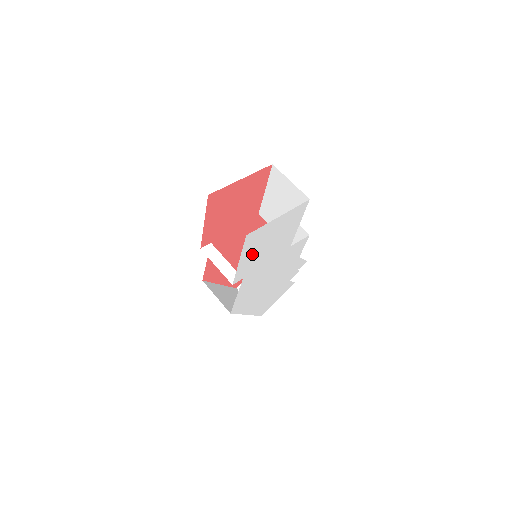
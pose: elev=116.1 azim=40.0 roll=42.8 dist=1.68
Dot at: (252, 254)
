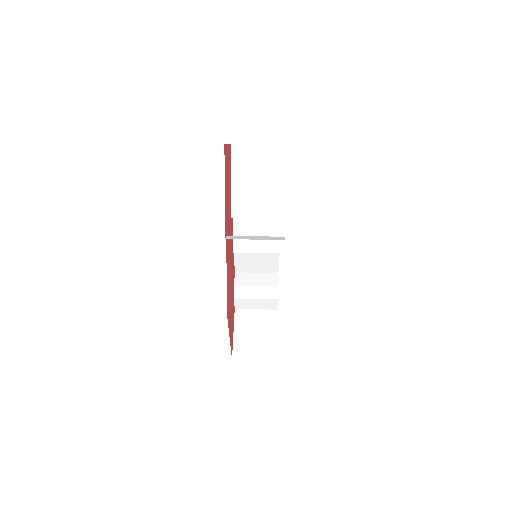
Dot at: occluded
